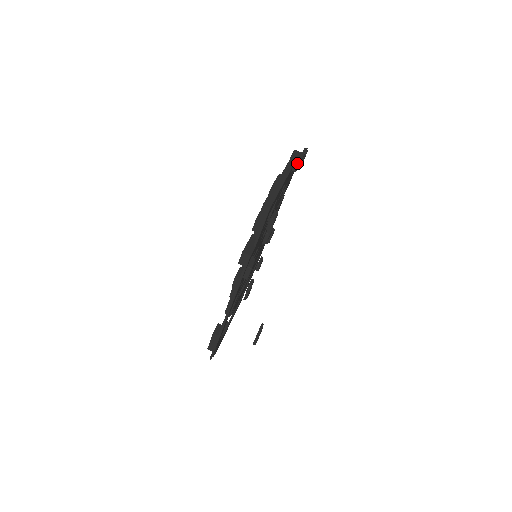
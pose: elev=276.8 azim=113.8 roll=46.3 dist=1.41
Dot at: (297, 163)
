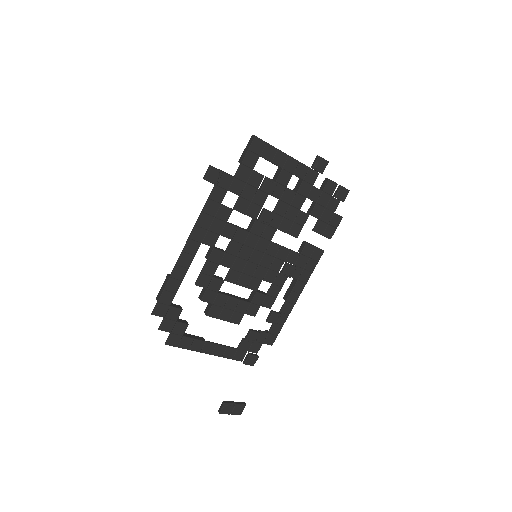
Dot at: (316, 160)
